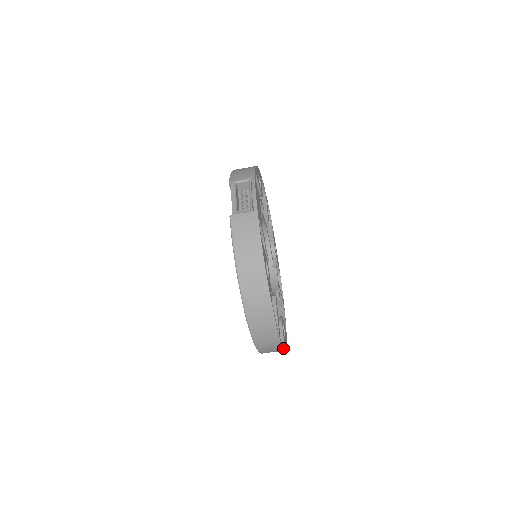
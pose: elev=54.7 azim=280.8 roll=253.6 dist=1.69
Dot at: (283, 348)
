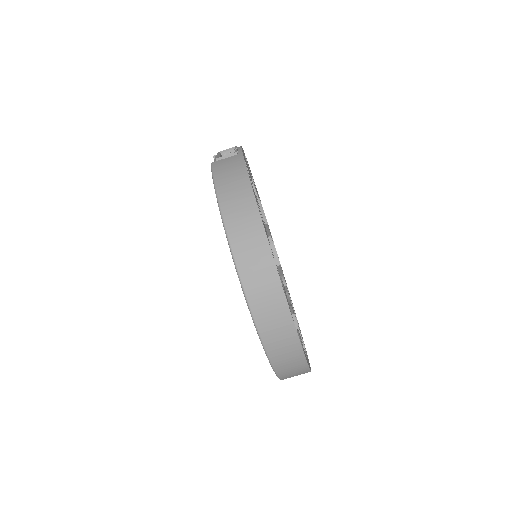
Dot at: (299, 339)
